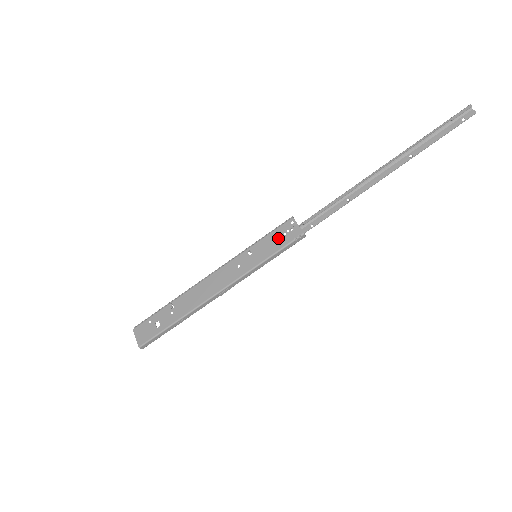
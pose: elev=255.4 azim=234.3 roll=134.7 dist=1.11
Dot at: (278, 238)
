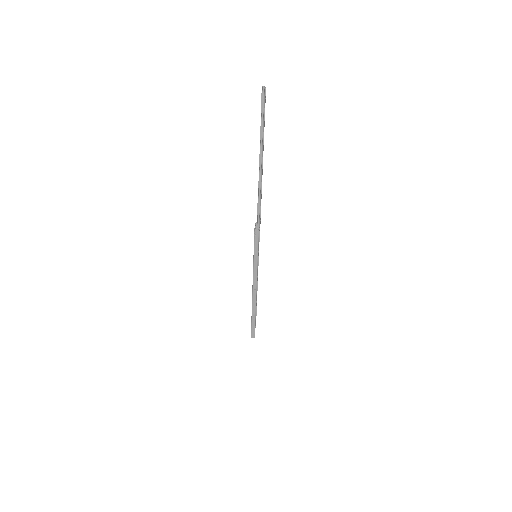
Dot at: occluded
